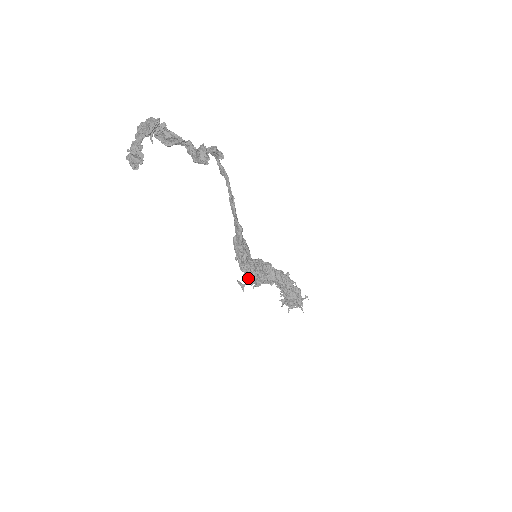
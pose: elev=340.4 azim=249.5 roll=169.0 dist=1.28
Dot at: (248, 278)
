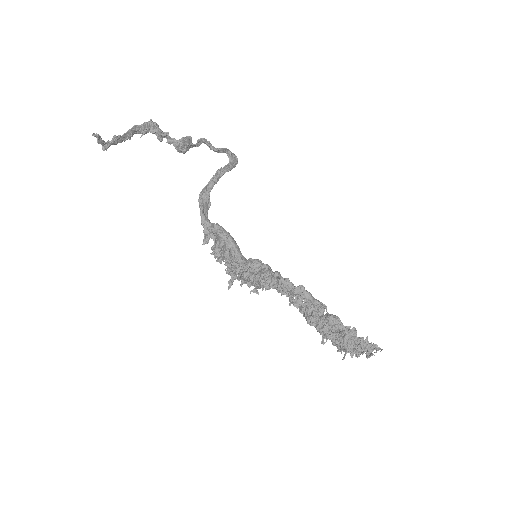
Dot at: (227, 272)
